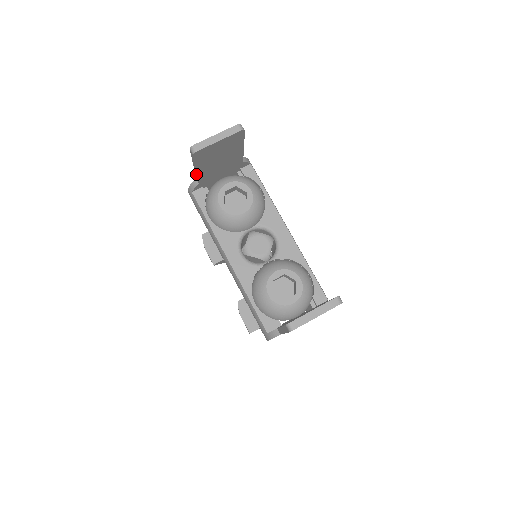
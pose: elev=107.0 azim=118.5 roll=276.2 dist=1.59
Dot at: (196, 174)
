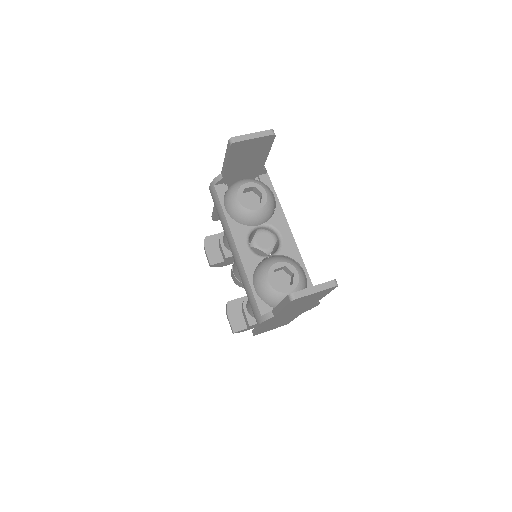
Dot at: (224, 168)
